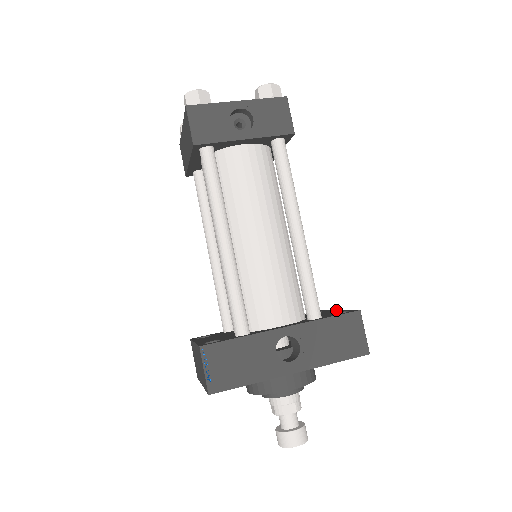
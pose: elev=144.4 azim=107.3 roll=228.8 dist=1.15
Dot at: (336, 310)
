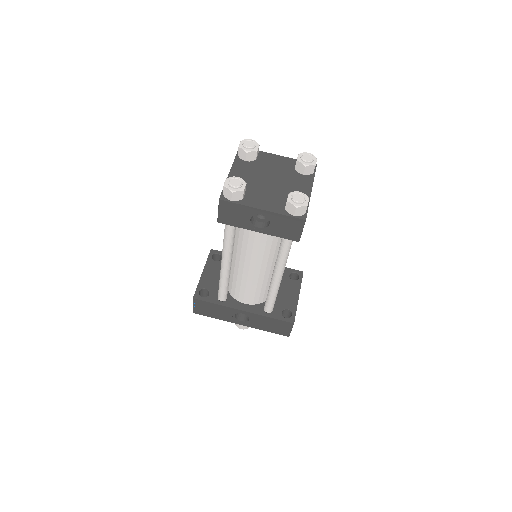
Dot at: (297, 295)
